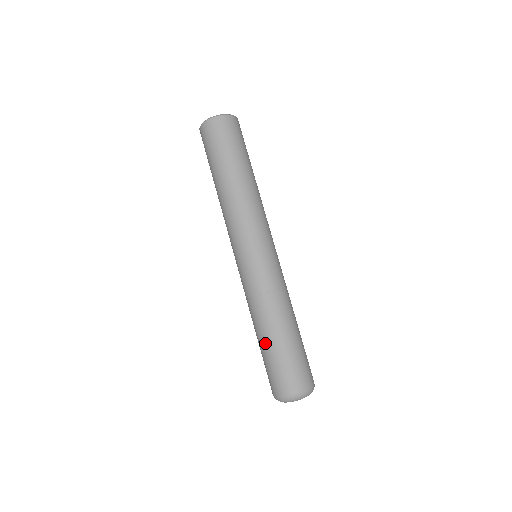
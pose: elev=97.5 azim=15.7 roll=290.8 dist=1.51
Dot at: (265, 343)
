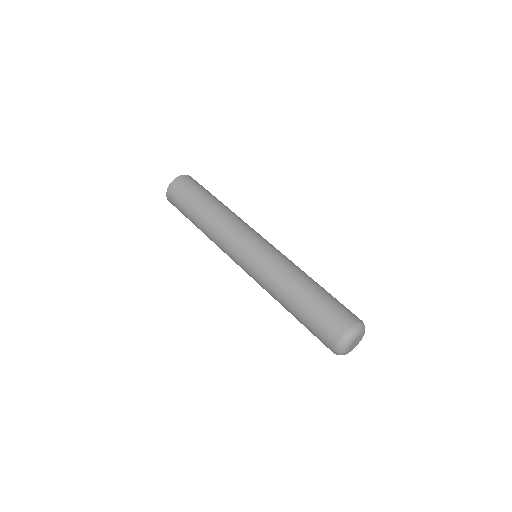
Dot at: (315, 291)
